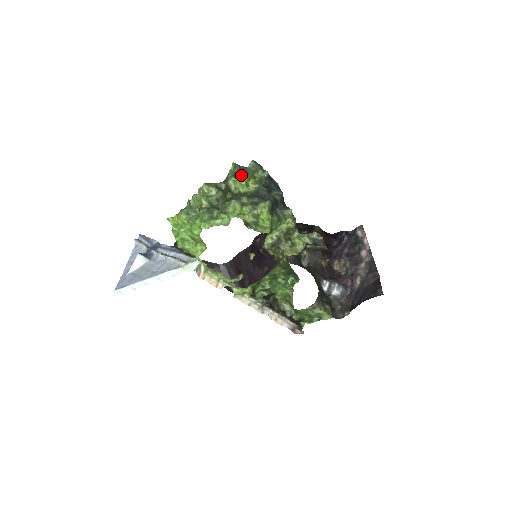
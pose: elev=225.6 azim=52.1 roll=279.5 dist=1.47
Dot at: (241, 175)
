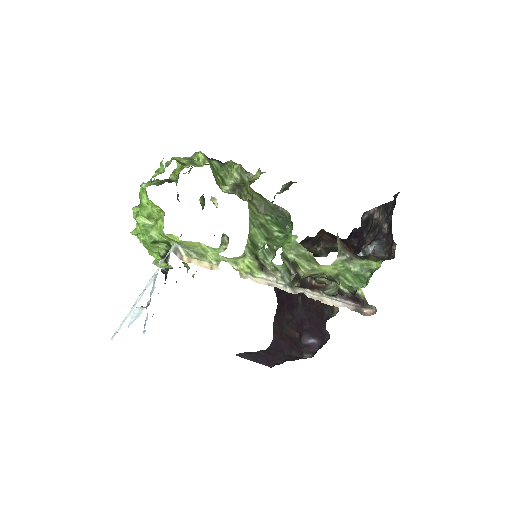
Dot at: occluded
